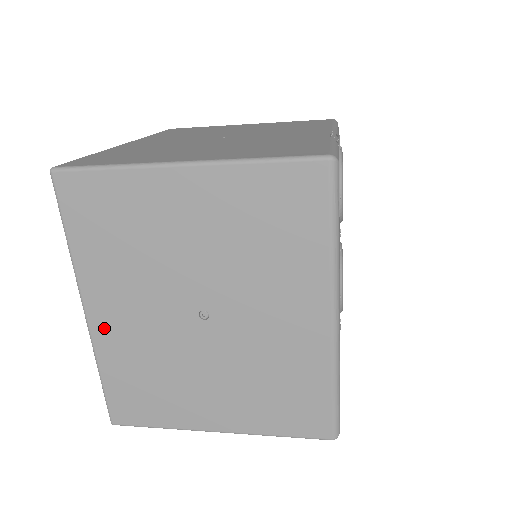
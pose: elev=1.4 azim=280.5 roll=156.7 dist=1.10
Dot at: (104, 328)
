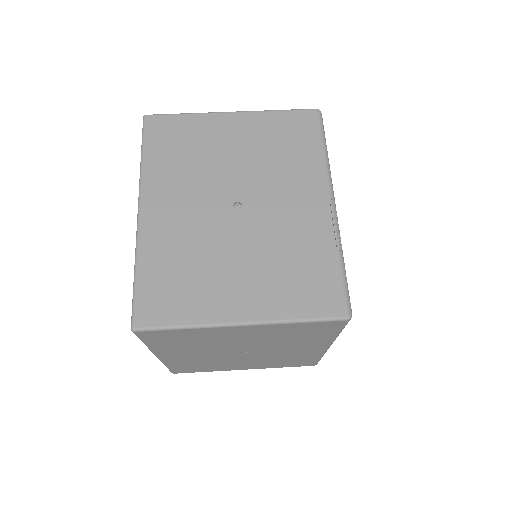
Dot at: (171, 359)
